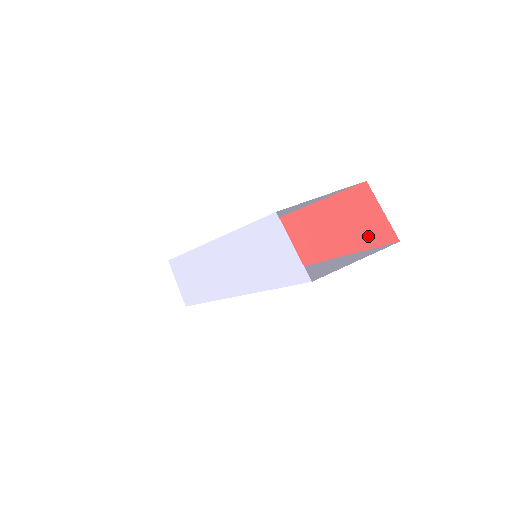
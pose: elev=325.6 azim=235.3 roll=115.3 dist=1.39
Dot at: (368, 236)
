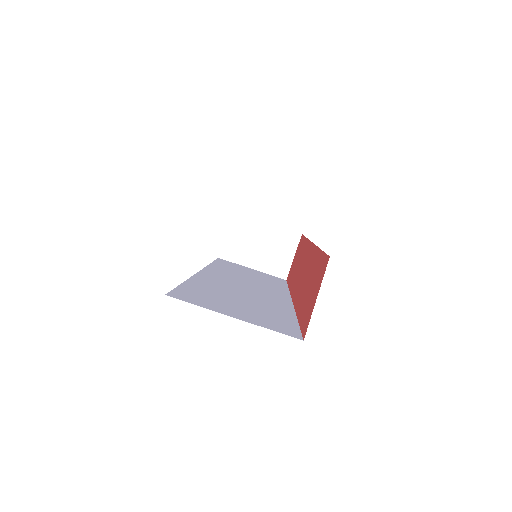
Dot at: (305, 313)
